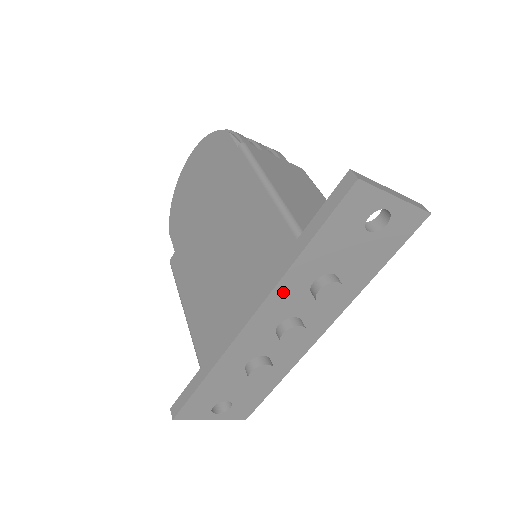
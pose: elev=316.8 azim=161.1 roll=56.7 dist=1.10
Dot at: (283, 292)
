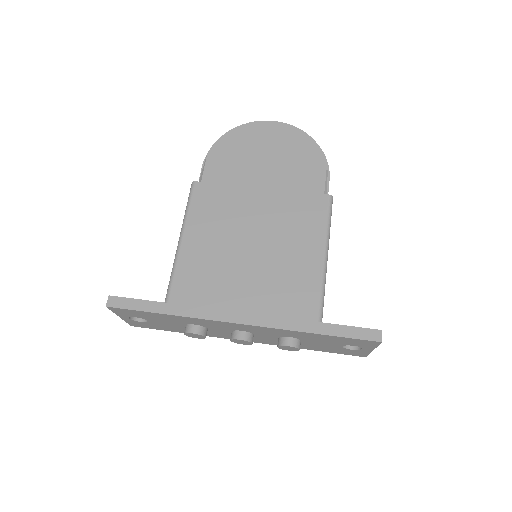
Dot at: (274, 330)
